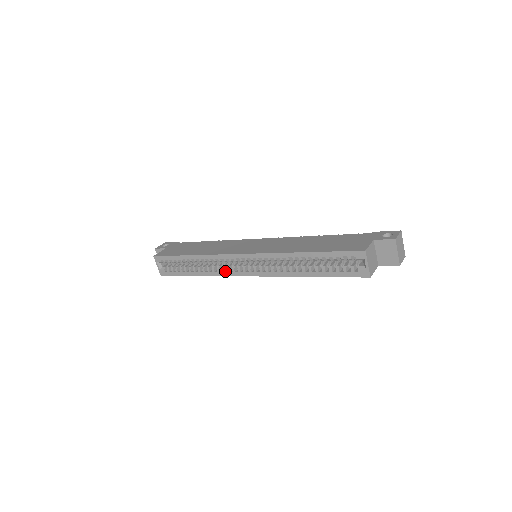
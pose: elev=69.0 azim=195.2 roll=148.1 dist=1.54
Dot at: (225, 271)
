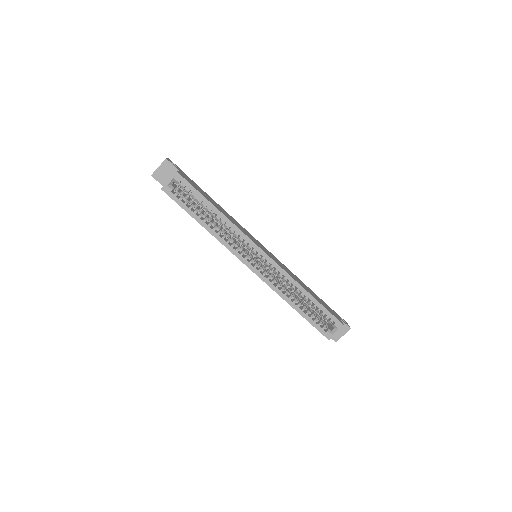
Dot at: (233, 247)
